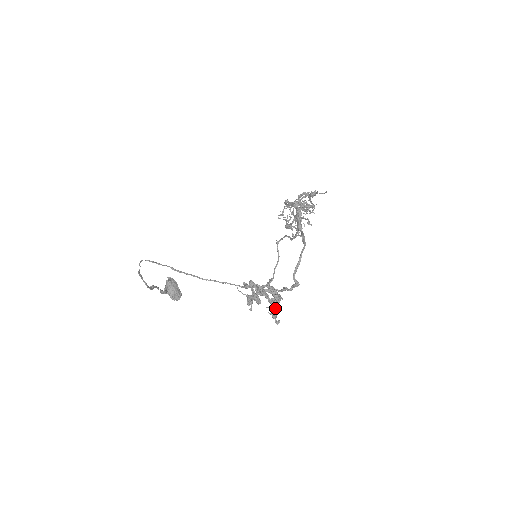
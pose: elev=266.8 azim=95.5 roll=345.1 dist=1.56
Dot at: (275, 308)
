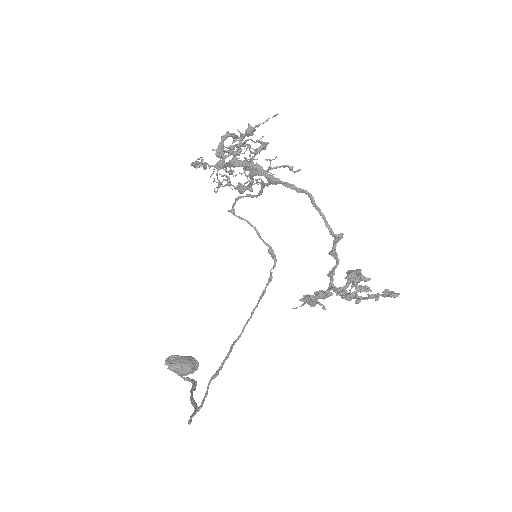
Dot at: (356, 283)
